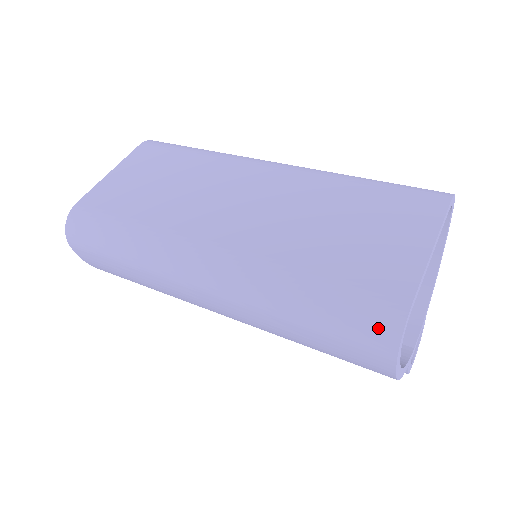
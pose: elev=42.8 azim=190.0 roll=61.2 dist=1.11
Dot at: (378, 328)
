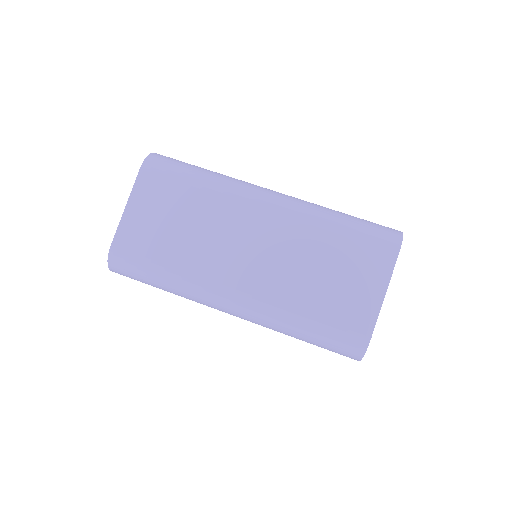
Dot at: (350, 352)
